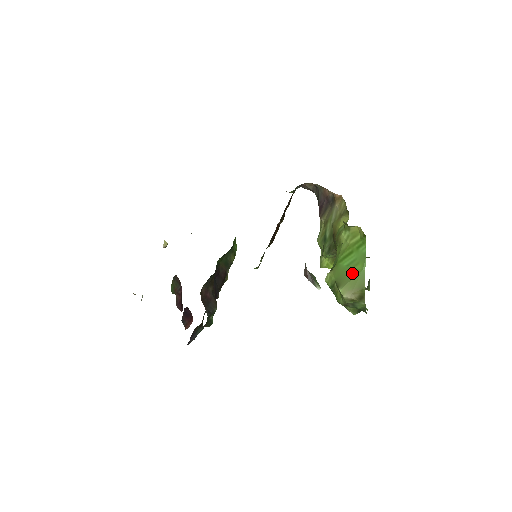
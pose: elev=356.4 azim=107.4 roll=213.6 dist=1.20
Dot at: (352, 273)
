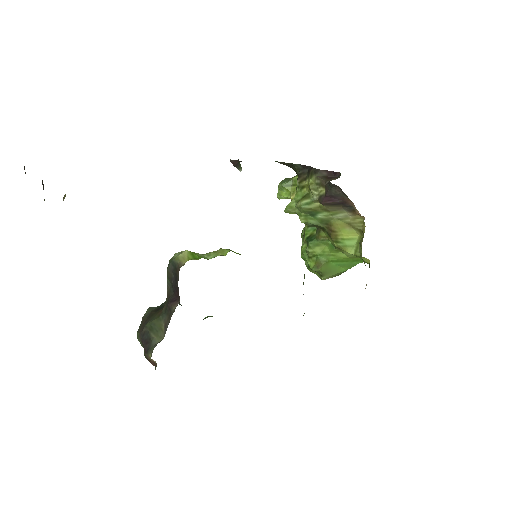
Dot at: (338, 271)
